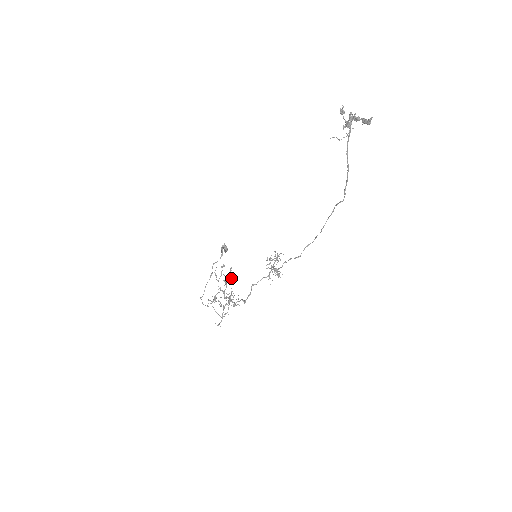
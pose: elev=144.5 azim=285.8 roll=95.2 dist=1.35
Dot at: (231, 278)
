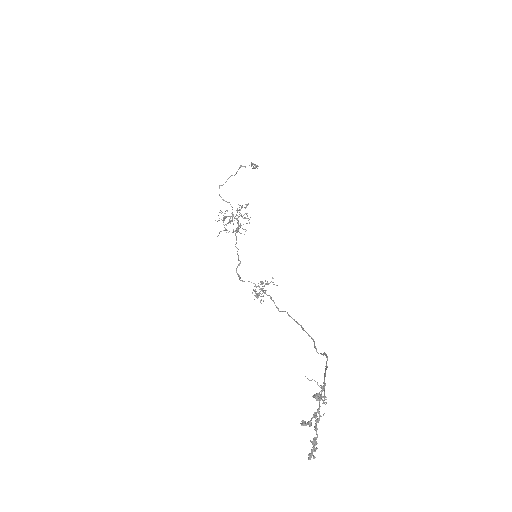
Dot at: (240, 224)
